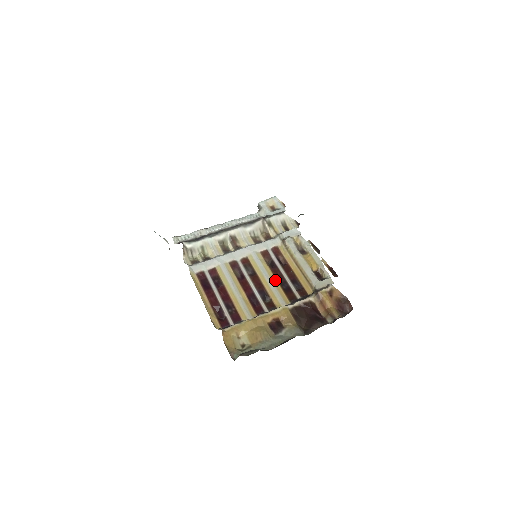
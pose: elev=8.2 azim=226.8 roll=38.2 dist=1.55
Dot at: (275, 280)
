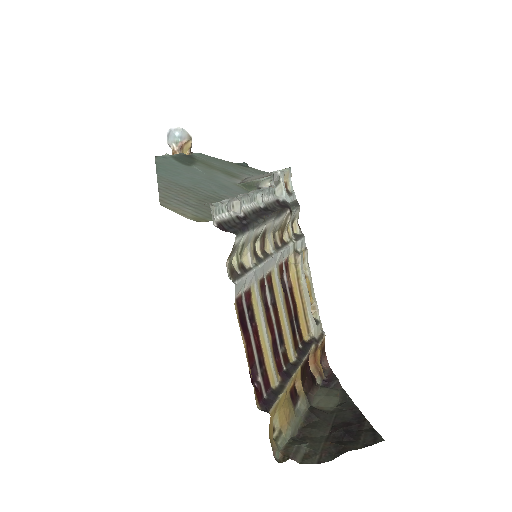
Dot at: (288, 316)
